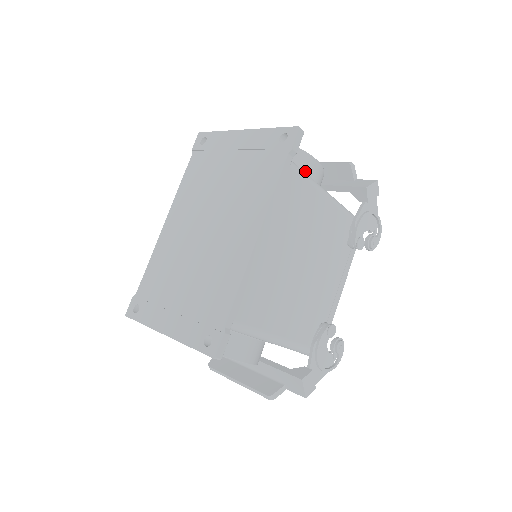
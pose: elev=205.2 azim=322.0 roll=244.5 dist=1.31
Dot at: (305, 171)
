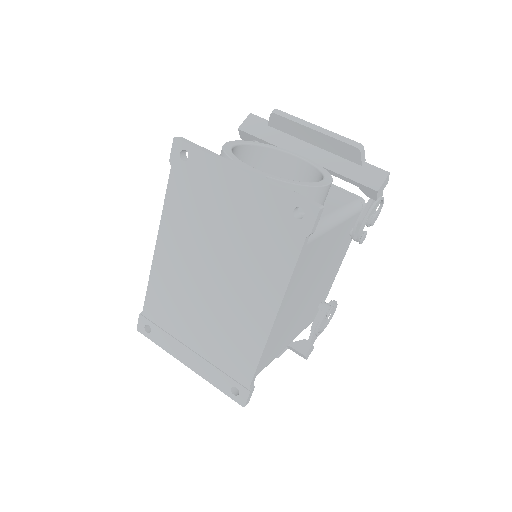
Dot at: occluded
